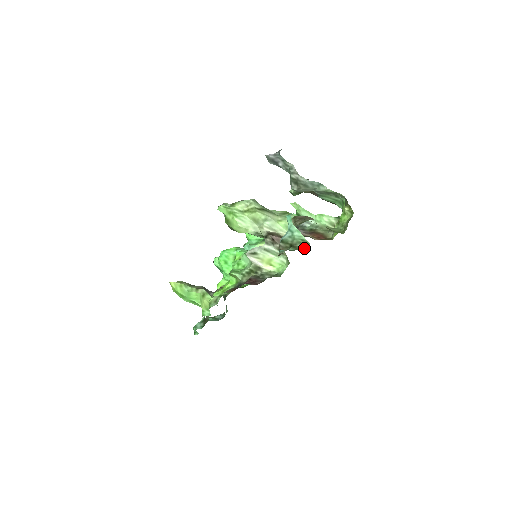
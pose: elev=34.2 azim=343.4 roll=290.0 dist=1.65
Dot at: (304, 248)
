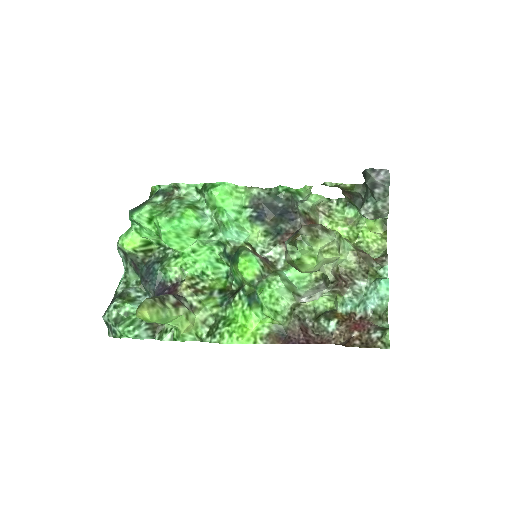
Dot at: (386, 317)
